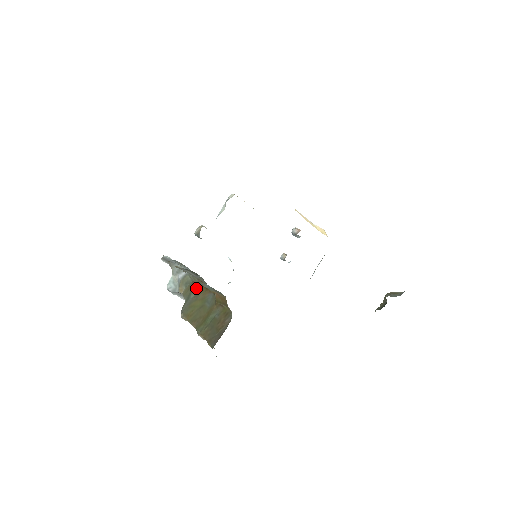
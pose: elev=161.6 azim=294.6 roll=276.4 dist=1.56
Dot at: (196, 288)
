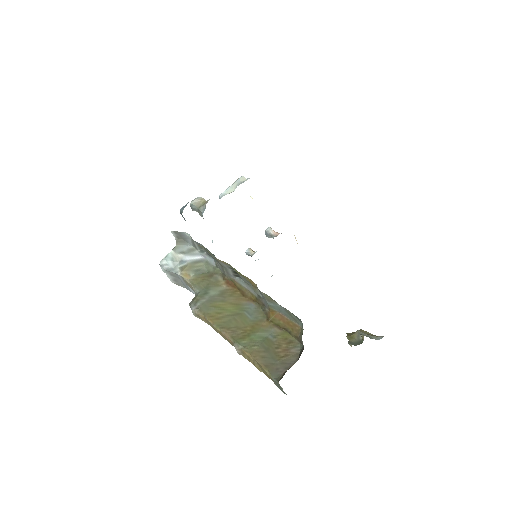
Dot at: (219, 284)
